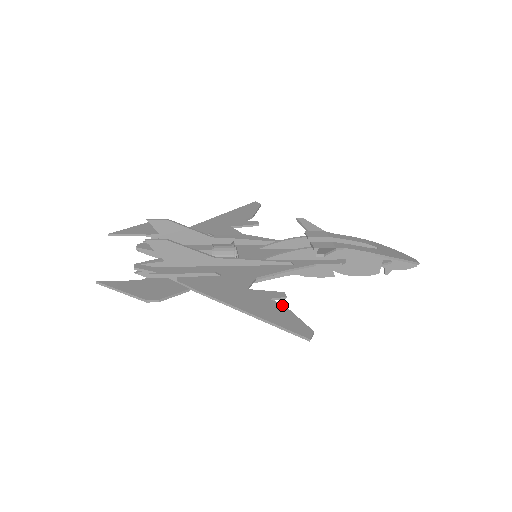
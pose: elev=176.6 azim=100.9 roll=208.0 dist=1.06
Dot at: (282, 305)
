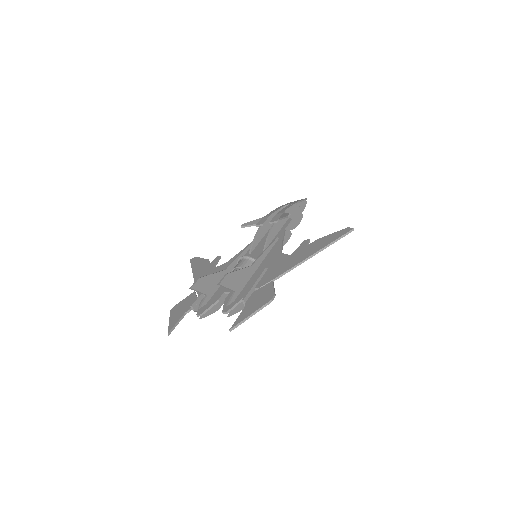
Dot at: (316, 240)
